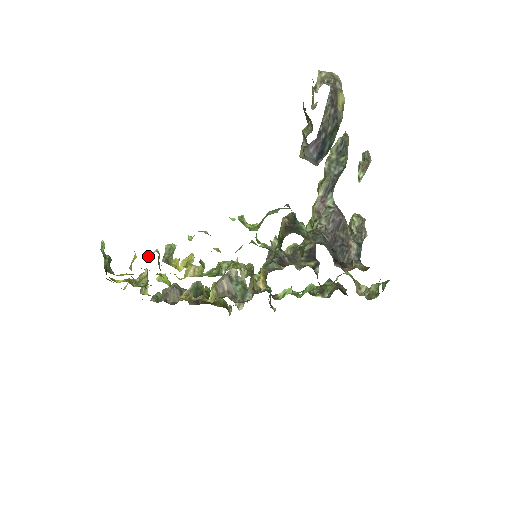
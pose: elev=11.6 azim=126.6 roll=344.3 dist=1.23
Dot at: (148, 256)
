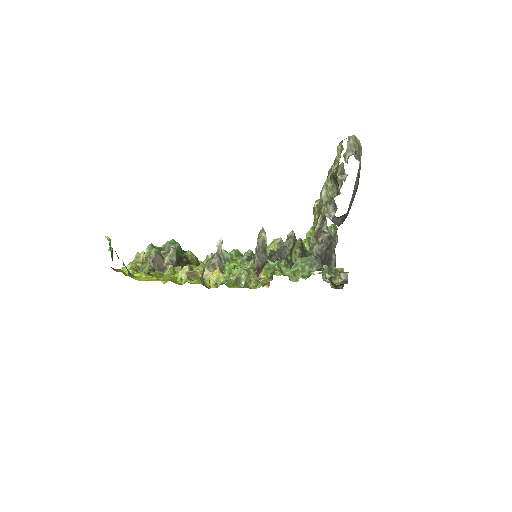
Dot at: (181, 274)
